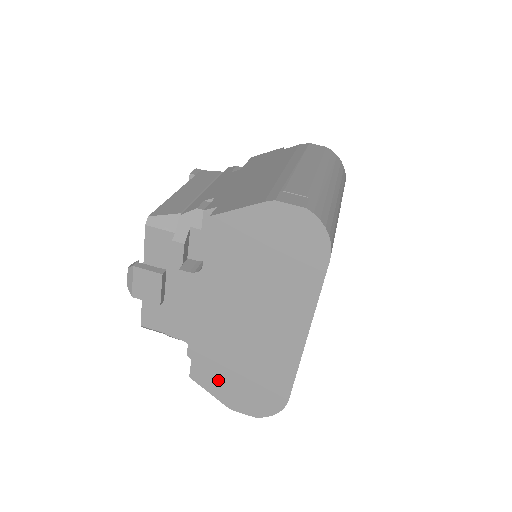
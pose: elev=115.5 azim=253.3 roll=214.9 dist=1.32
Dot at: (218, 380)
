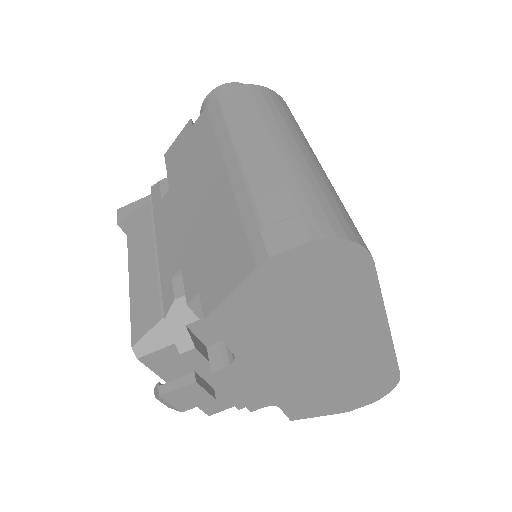
Dot at: (320, 406)
